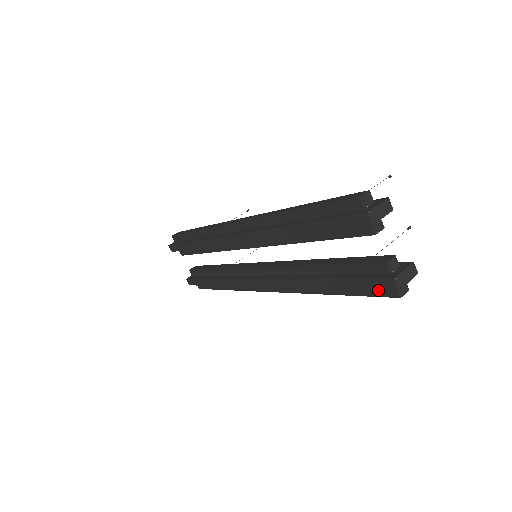
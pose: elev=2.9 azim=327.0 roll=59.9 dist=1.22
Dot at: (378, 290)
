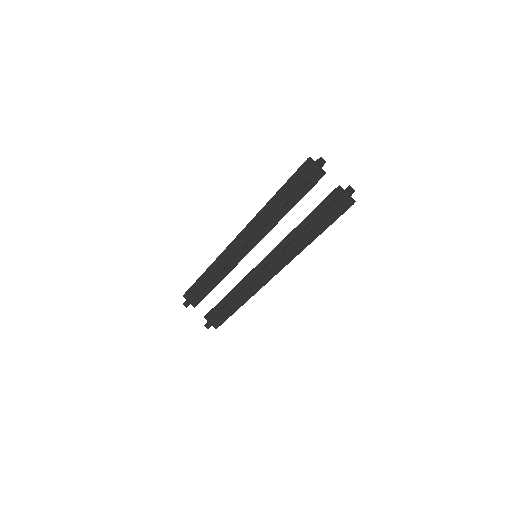
Dot at: occluded
